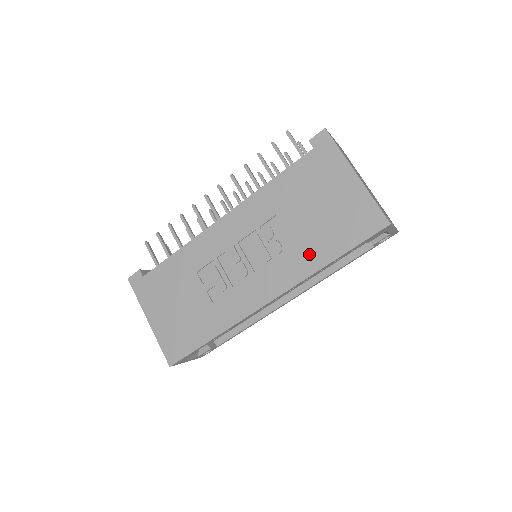
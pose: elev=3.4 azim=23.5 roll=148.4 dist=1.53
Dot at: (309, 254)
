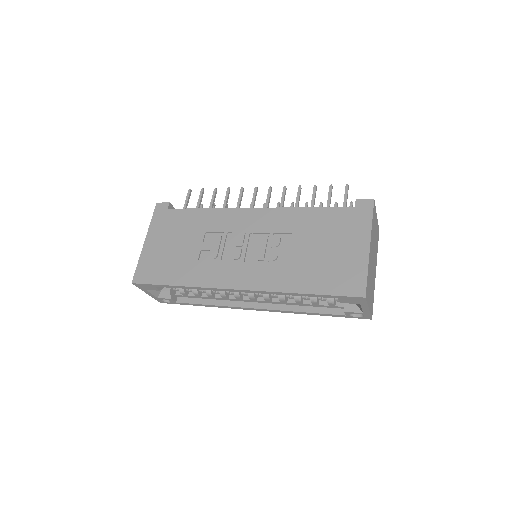
Dot at: (292, 276)
